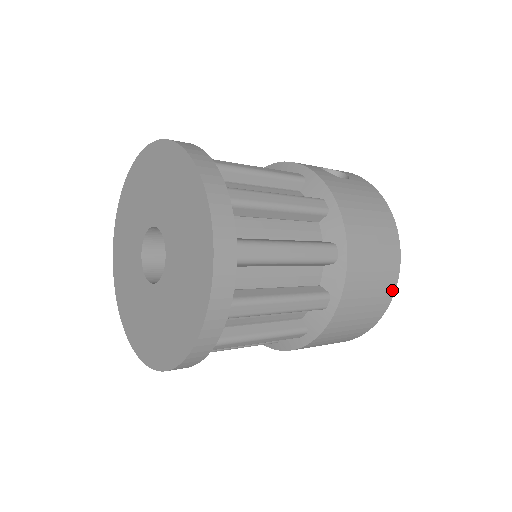
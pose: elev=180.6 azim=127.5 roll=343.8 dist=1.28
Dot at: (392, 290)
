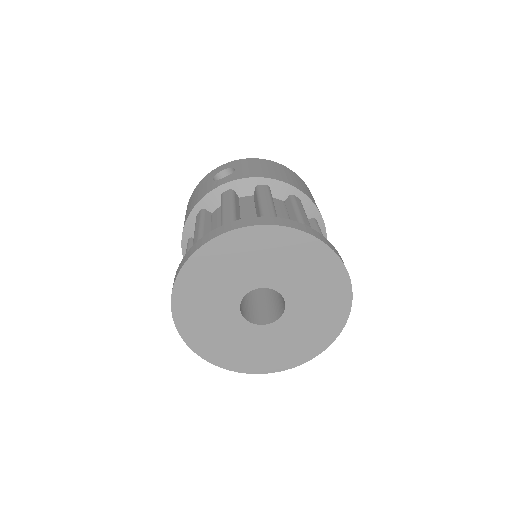
Dot at: (309, 190)
